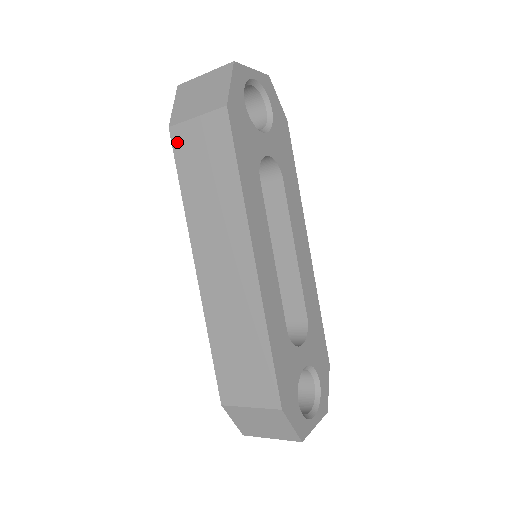
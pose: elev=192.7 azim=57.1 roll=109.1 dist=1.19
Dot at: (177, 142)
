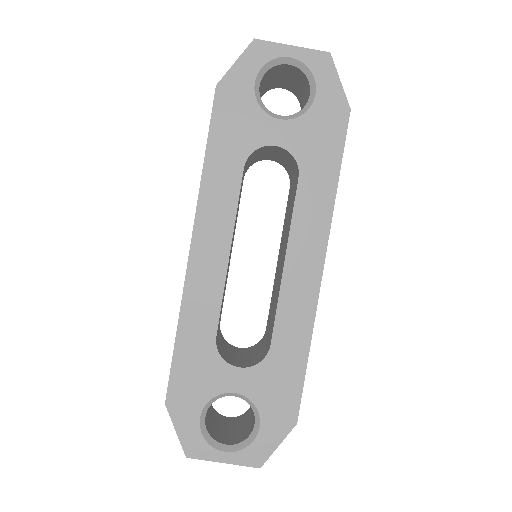
Dot at: occluded
